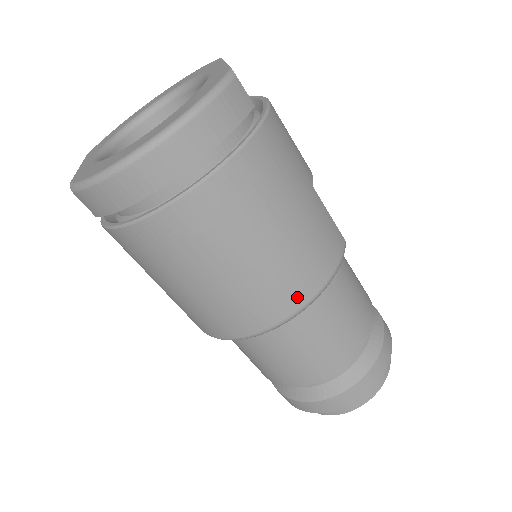
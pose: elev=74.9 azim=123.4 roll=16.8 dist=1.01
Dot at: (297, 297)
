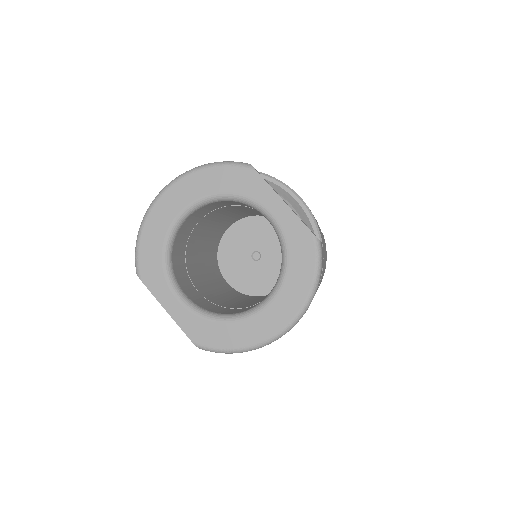
Dot at: occluded
